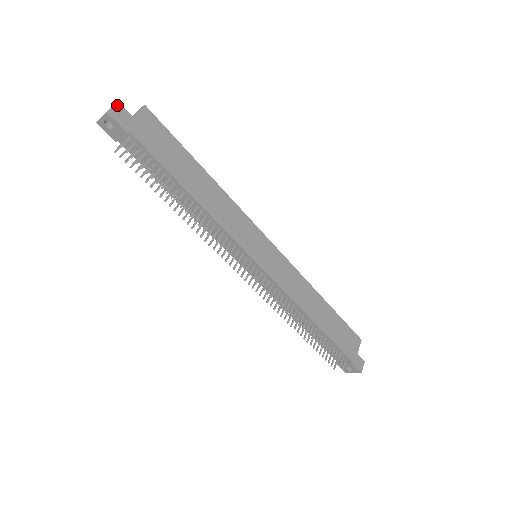
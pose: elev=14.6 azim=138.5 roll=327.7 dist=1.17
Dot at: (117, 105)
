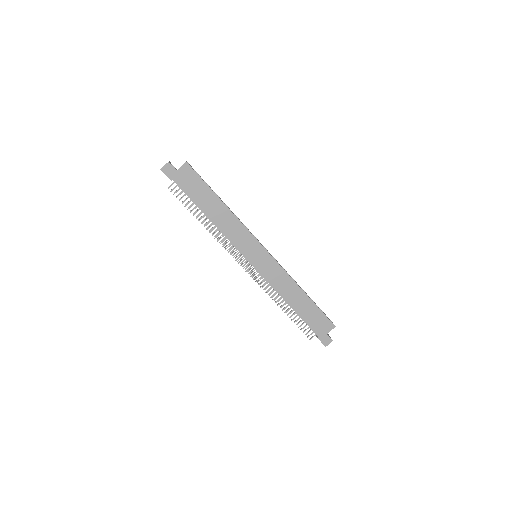
Dot at: (168, 164)
